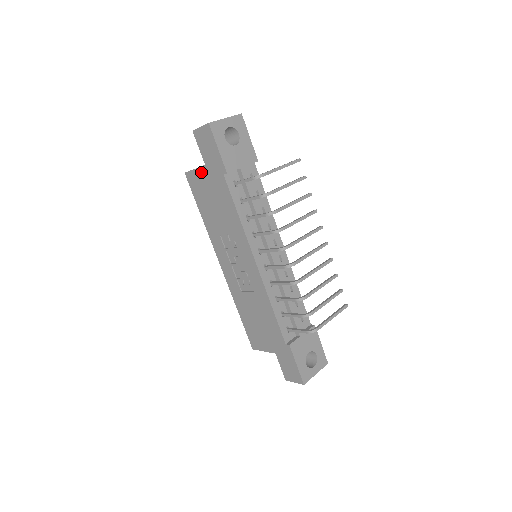
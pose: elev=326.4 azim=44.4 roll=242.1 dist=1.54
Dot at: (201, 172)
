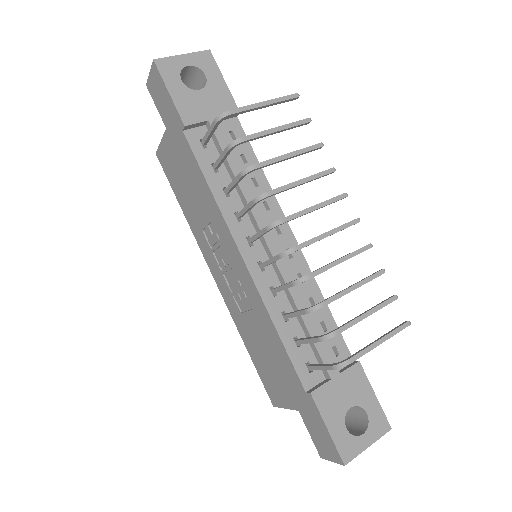
Dot at: (166, 142)
